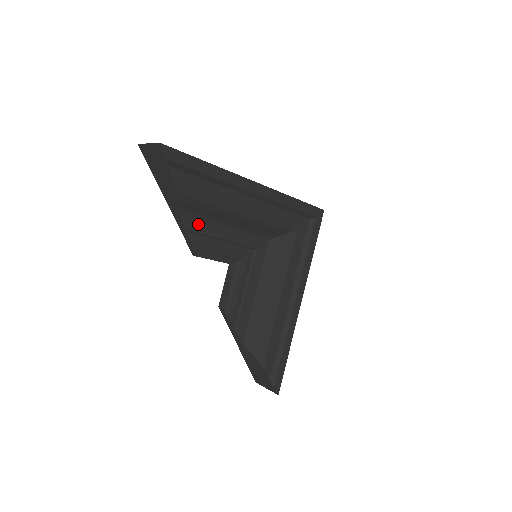
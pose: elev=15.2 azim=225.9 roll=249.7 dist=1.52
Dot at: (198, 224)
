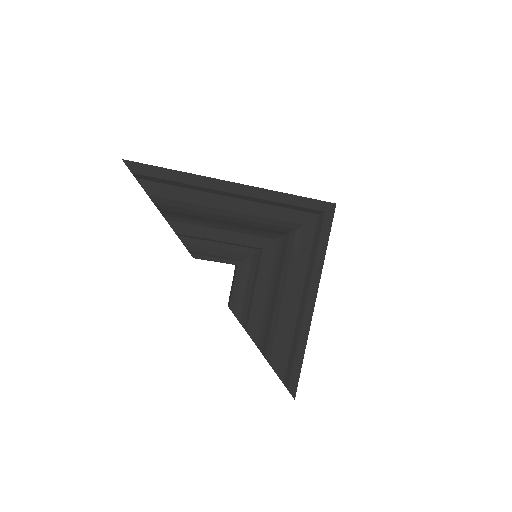
Dot at: (188, 228)
